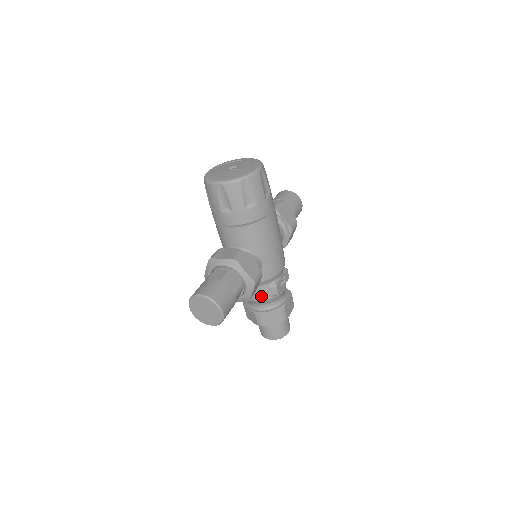
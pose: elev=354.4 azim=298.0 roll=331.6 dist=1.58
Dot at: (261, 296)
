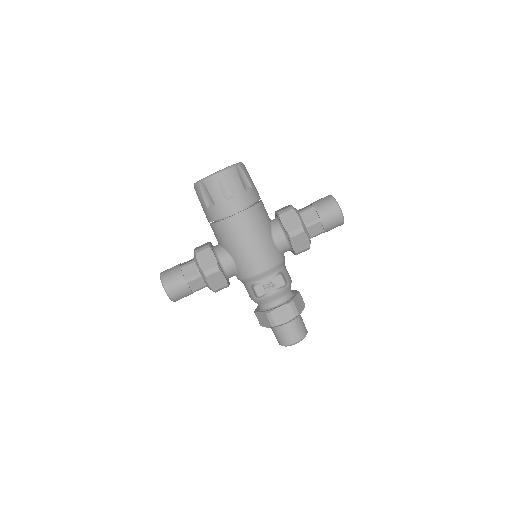
Dot at: (250, 294)
